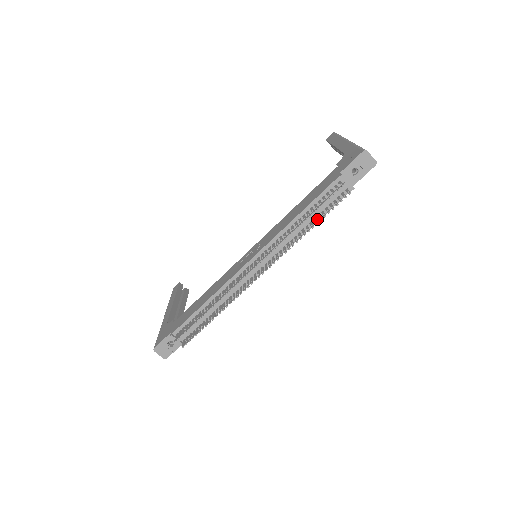
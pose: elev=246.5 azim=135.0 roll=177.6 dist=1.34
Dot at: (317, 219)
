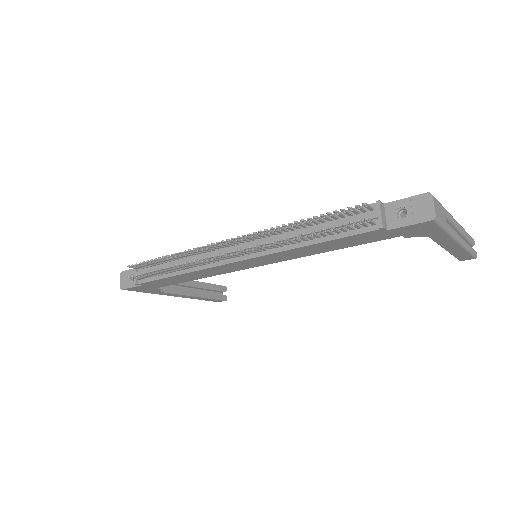
Dot at: (322, 239)
